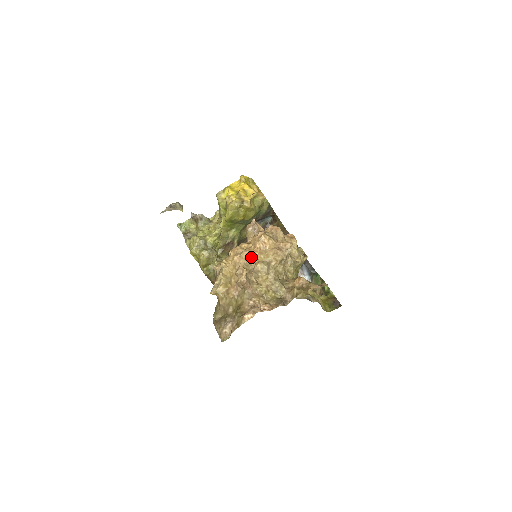
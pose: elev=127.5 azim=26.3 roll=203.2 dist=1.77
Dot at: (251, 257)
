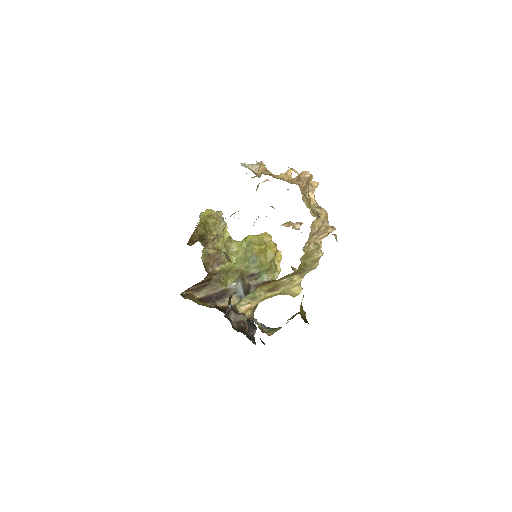
Dot at: (314, 190)
